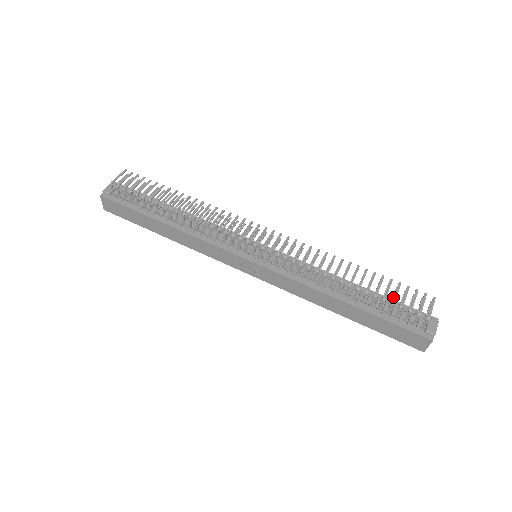
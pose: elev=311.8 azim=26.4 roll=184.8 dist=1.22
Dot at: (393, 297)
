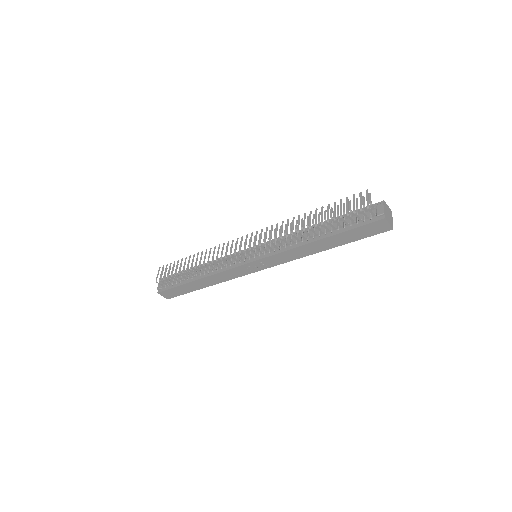
Dot at: occluded
